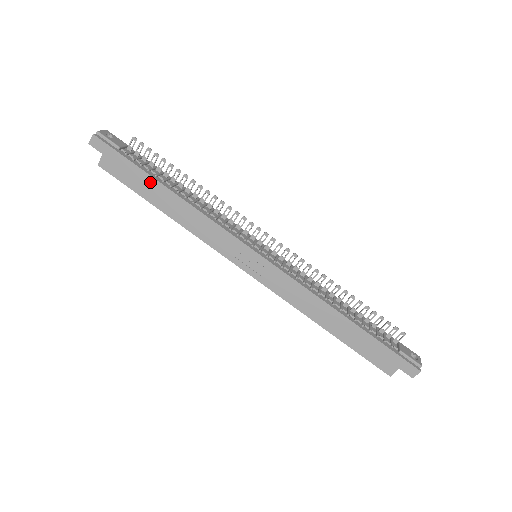
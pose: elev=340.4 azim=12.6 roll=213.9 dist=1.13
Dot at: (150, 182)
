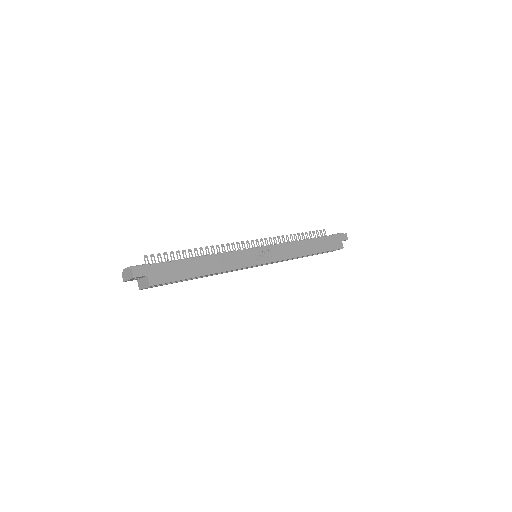
Dot at: (186, 264)
